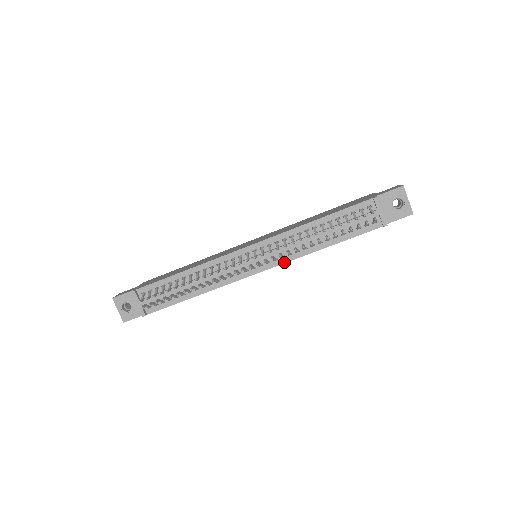
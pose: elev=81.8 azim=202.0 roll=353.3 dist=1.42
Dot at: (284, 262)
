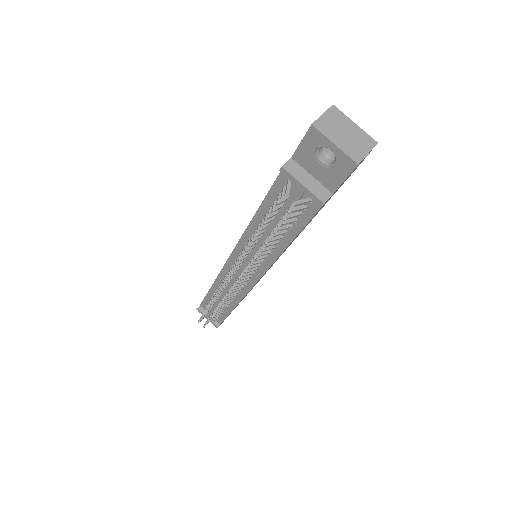
Dot at: (265, 270)
